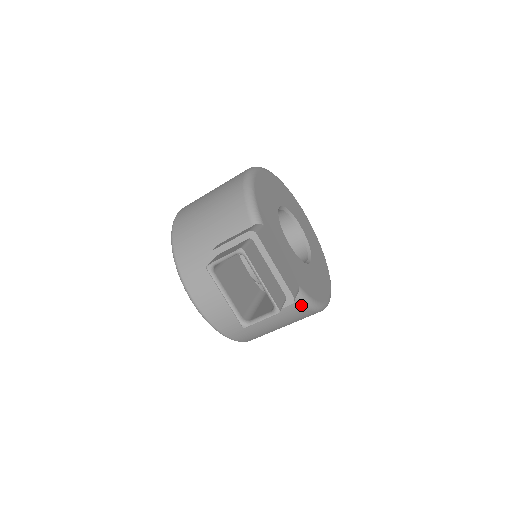
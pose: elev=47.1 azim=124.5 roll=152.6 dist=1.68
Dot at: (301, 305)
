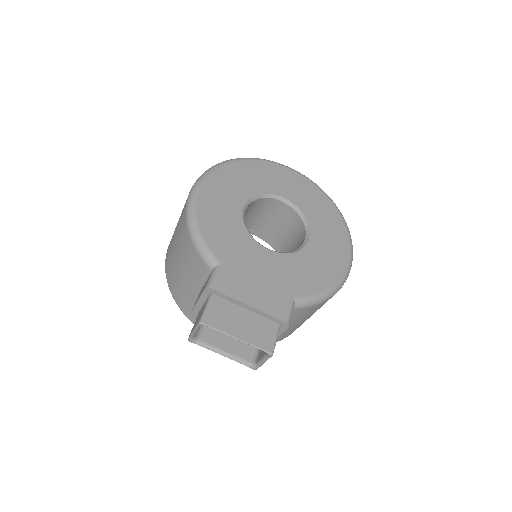
Dot at: (308, 307)
